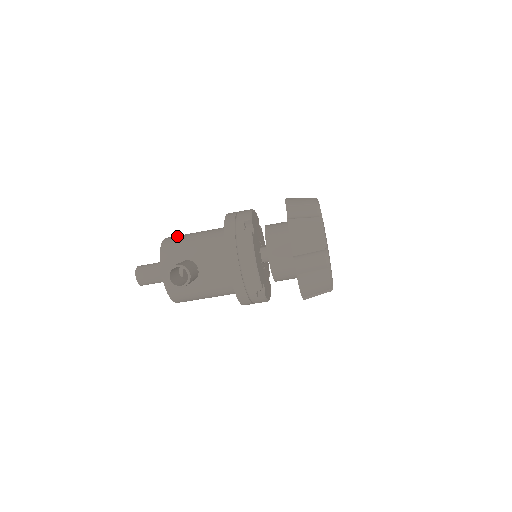
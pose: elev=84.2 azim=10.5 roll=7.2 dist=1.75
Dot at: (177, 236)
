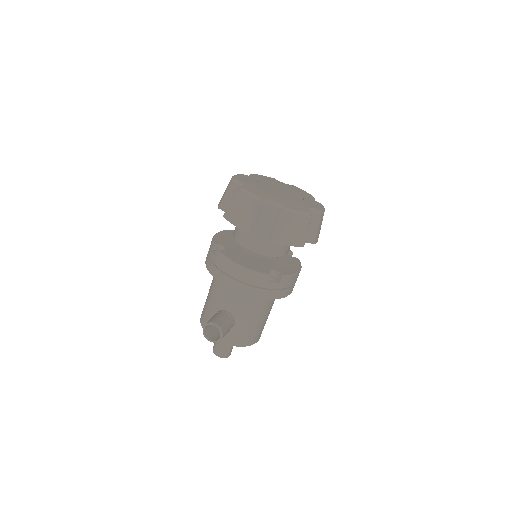
Dot at: occluded
